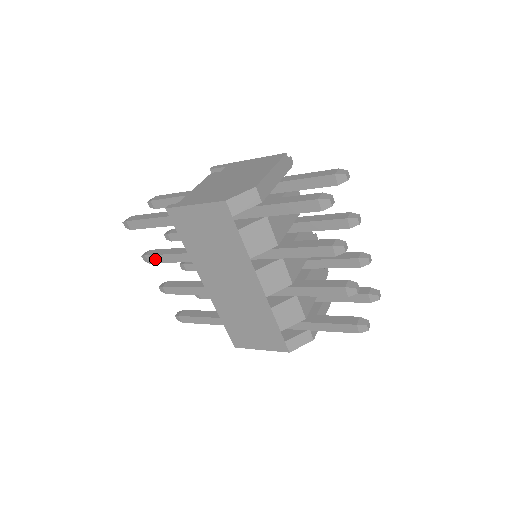
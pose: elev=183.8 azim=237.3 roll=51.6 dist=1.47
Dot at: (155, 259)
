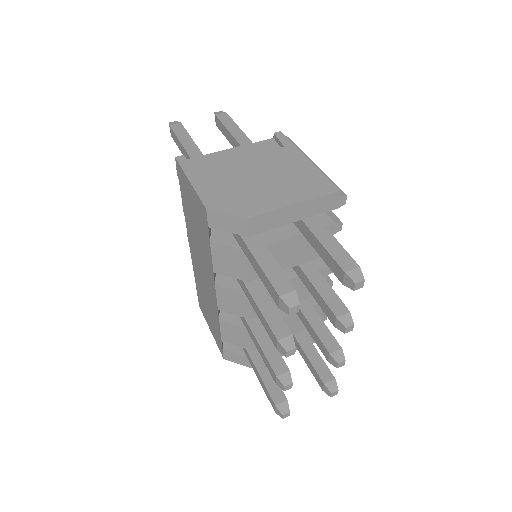
Dot at: occluded
